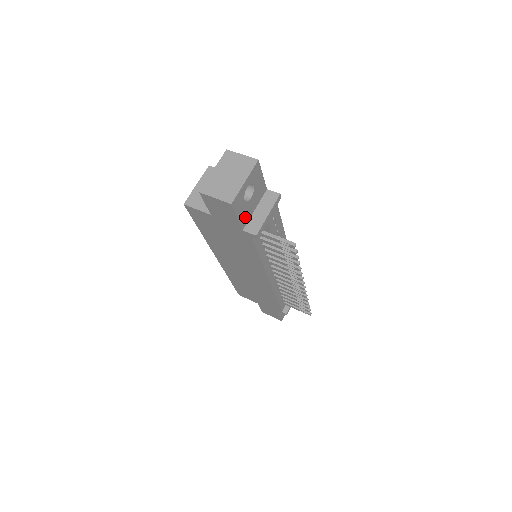
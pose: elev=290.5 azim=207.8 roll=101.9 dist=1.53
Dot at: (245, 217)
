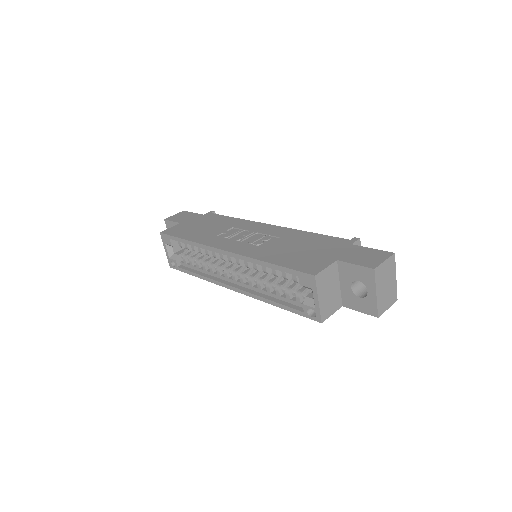
Dot at: occluded
